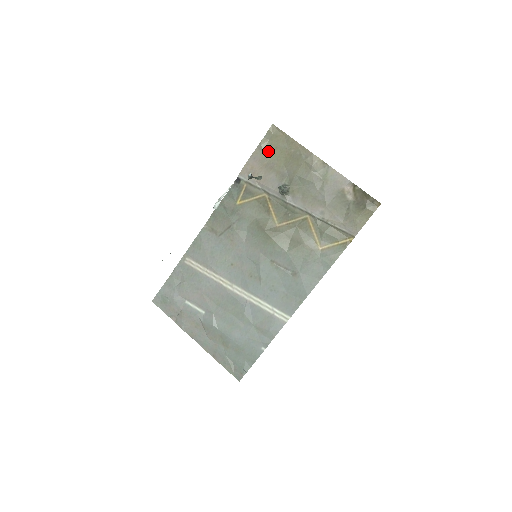
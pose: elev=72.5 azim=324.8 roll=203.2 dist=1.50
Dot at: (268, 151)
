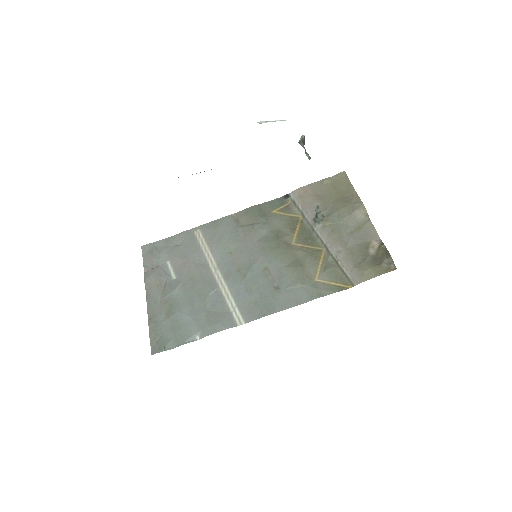
Dot at: (327, 187)
